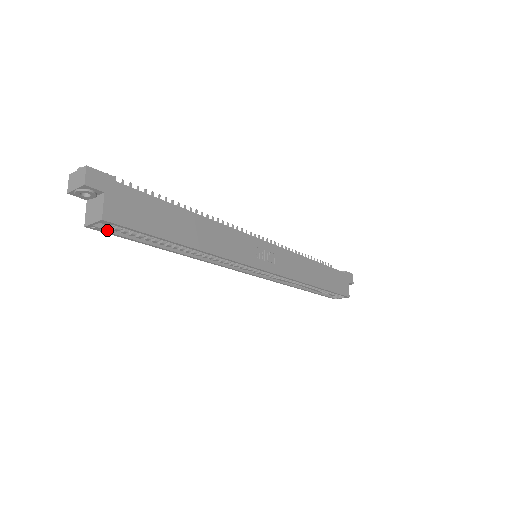
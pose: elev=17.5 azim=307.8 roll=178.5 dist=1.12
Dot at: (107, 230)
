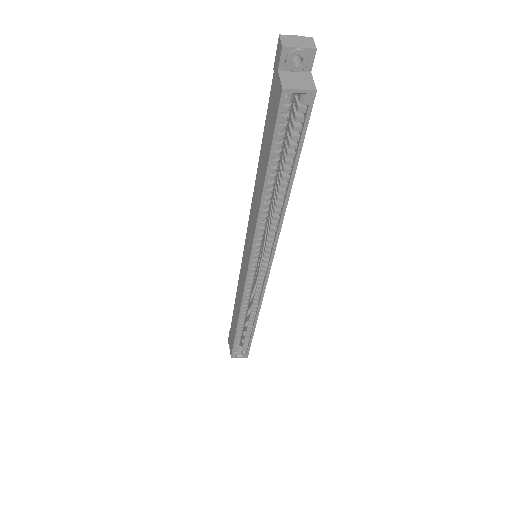
Dot at: (281, 111)
